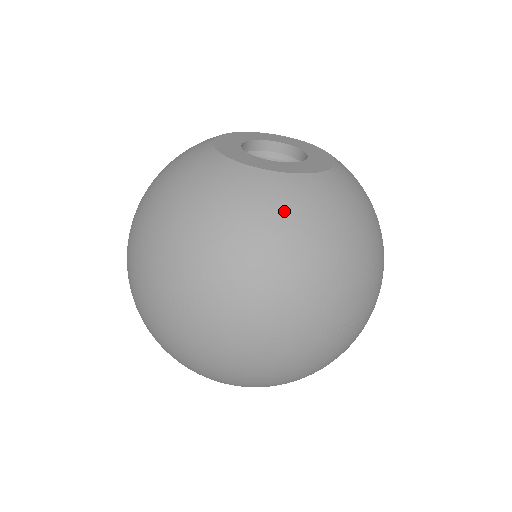
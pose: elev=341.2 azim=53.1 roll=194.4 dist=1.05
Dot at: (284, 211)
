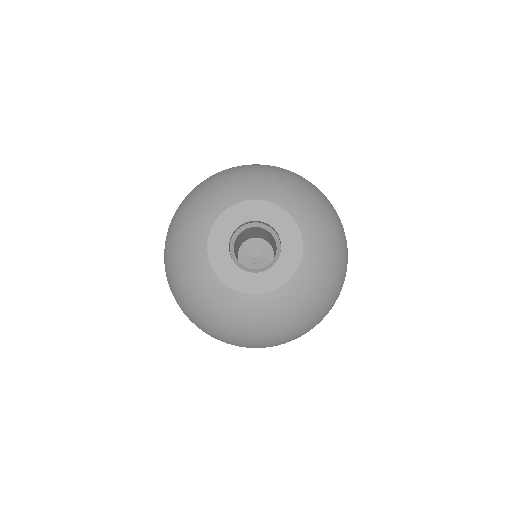
Dot at: (214, 307)
